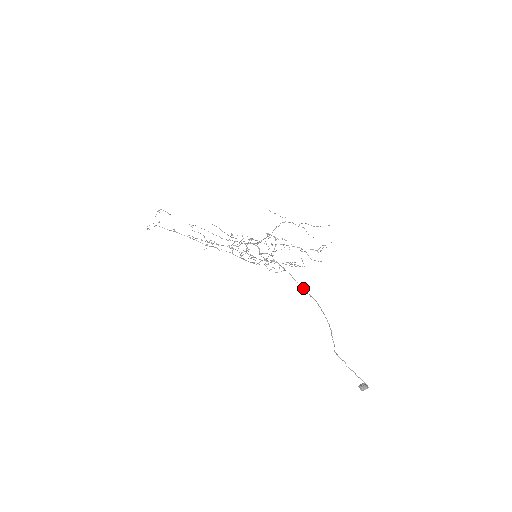
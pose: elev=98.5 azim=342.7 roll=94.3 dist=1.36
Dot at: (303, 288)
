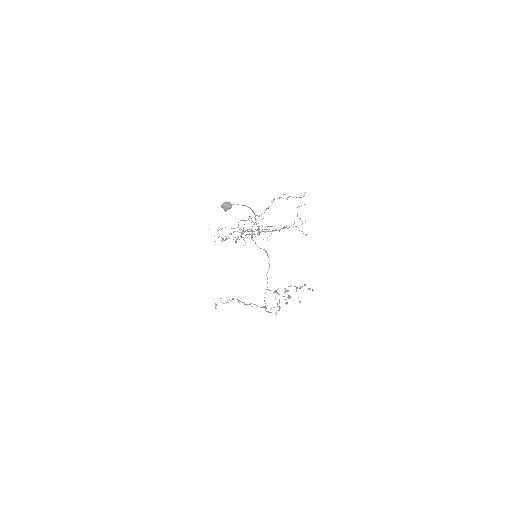
Dot at: occluded
